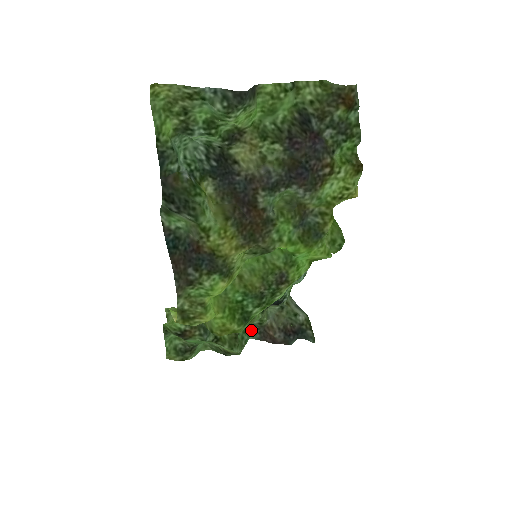
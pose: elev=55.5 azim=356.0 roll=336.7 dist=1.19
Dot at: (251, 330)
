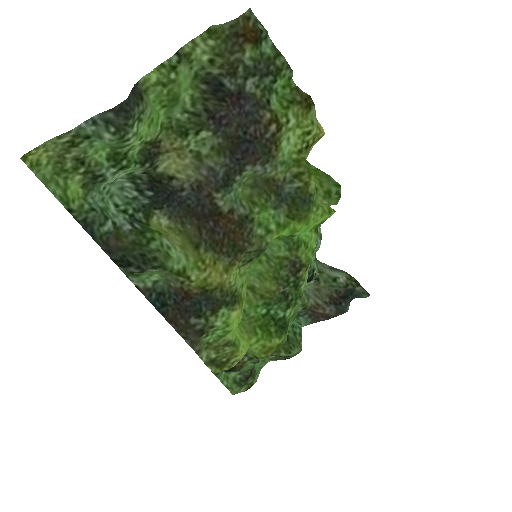
Dot at: (299, 318)
